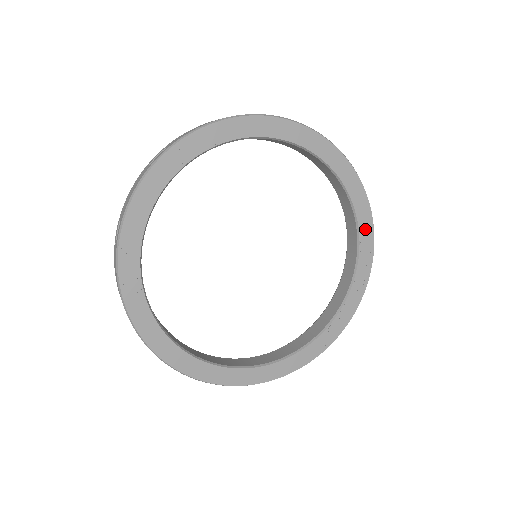
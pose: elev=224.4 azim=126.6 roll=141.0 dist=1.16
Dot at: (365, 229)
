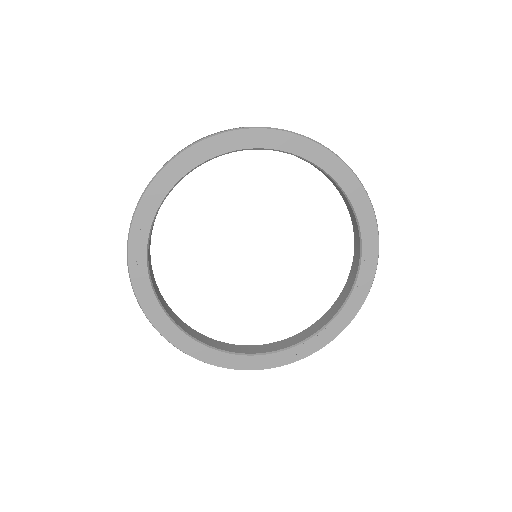
Dot at: (369, 241)
